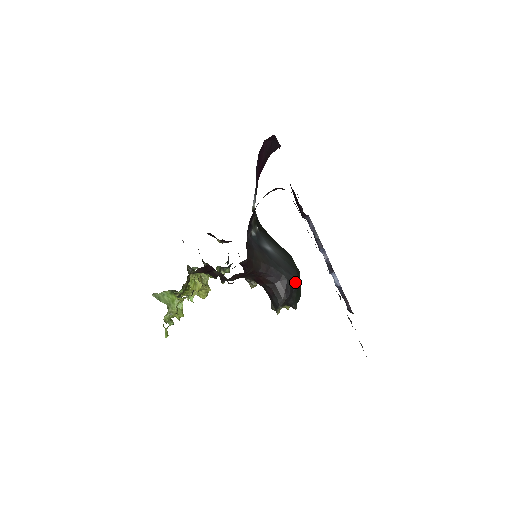
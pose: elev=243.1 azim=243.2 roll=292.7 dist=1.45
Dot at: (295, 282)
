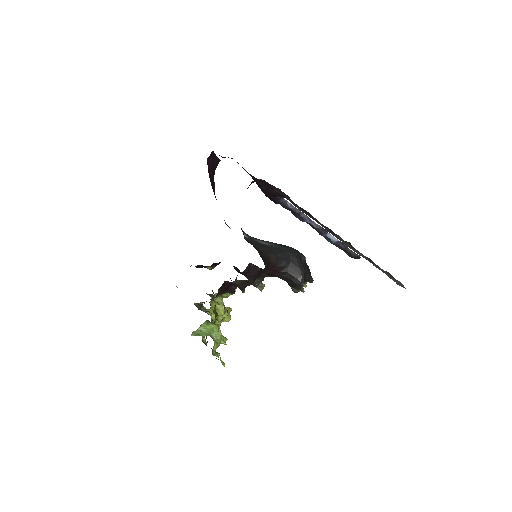
Dot at: (302, 258)
